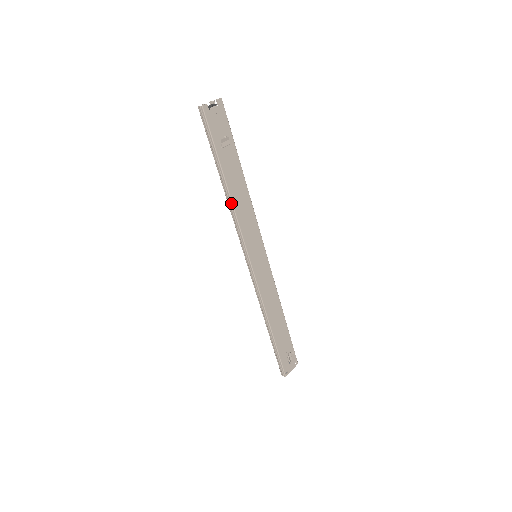
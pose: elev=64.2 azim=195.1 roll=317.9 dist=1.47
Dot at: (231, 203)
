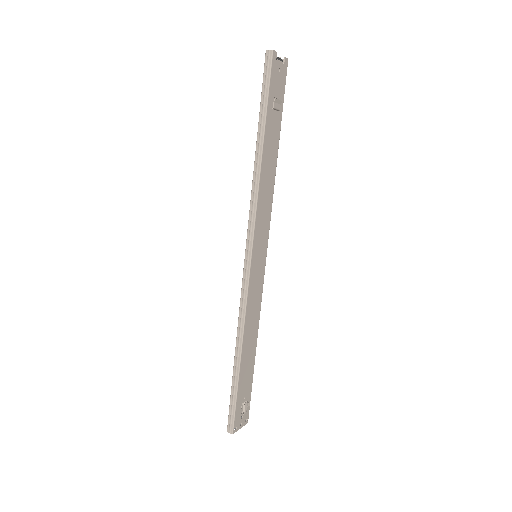
Dot at: (258, 175)
